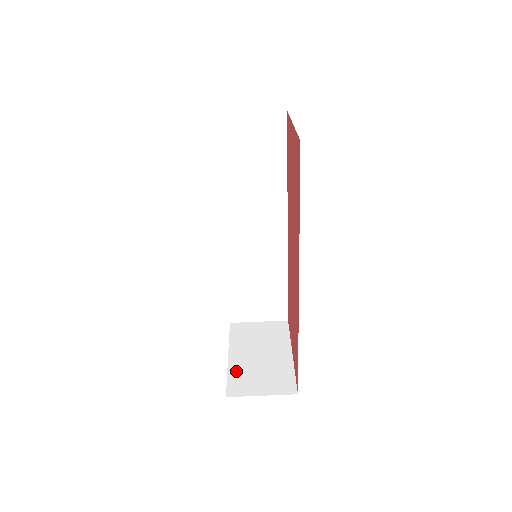
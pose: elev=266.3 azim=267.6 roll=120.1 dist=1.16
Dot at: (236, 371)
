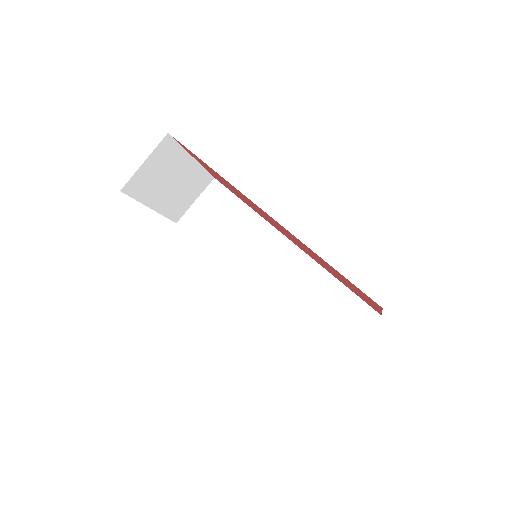
Dot at: occluded
